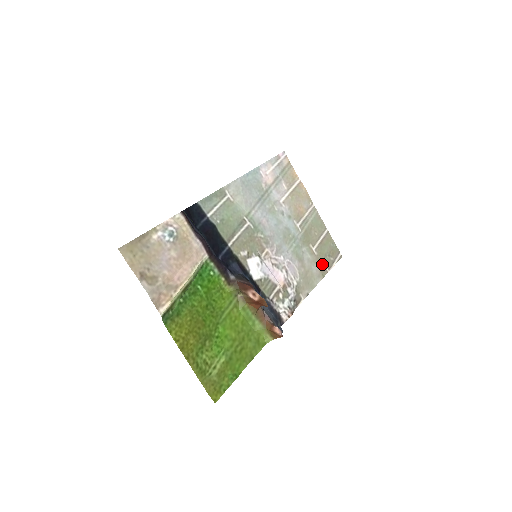
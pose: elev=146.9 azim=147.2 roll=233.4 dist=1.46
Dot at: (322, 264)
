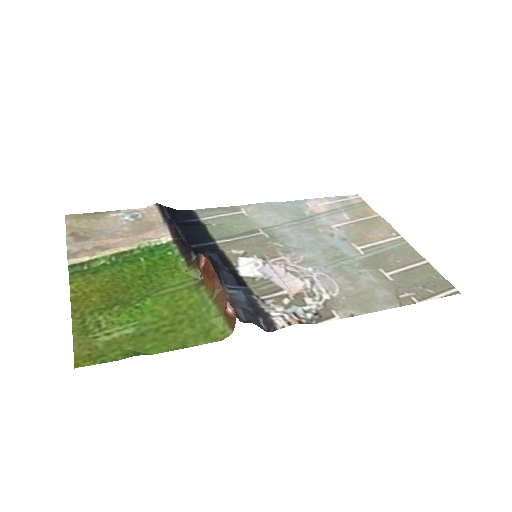
Dot at: (403, 292)
